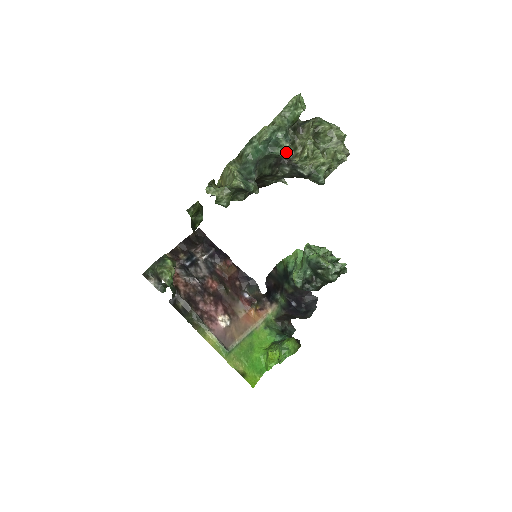
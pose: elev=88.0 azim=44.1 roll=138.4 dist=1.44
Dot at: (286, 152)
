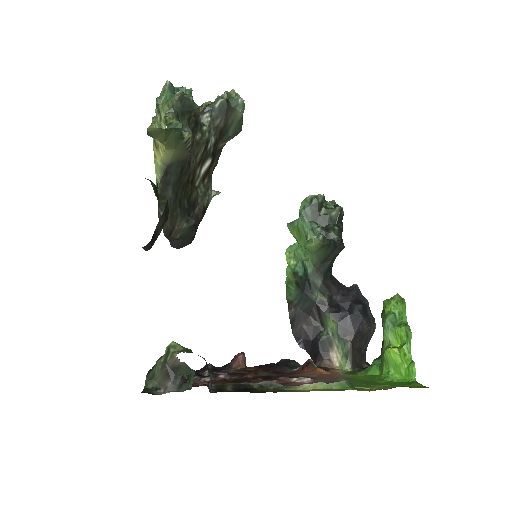
Dot at: occluded
